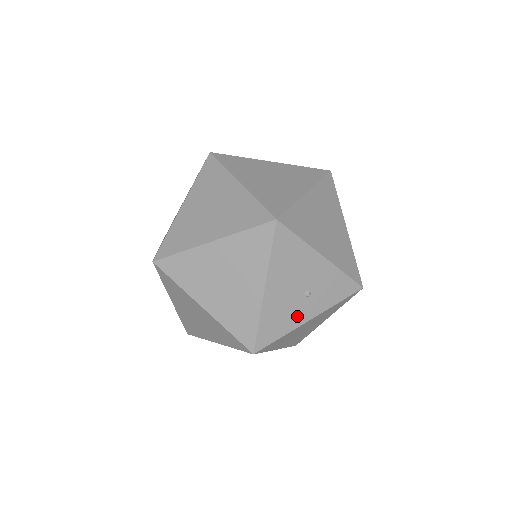
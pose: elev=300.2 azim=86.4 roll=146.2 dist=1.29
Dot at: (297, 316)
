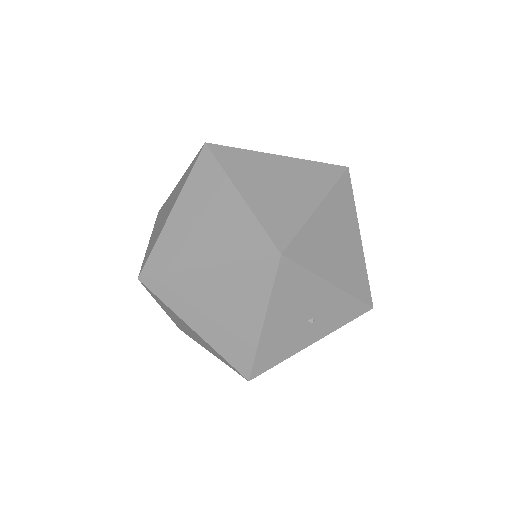
Dot at: (298, 342)
